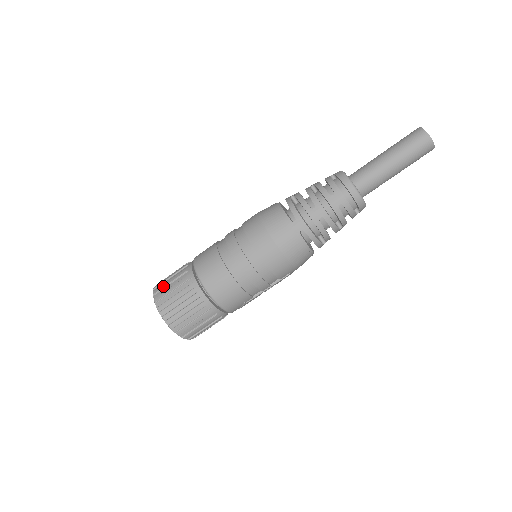
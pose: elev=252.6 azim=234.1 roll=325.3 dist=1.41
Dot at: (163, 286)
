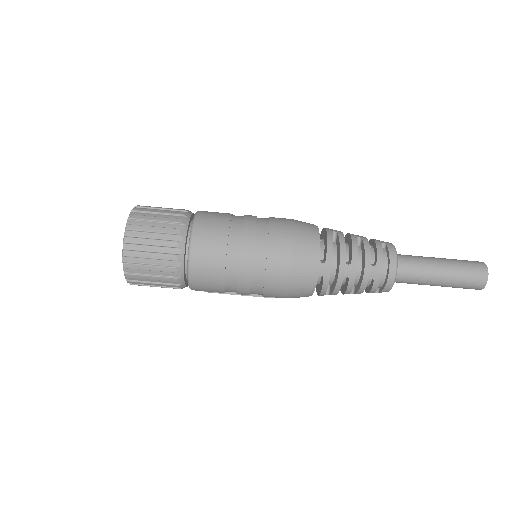
Dot at: (146, 218)
